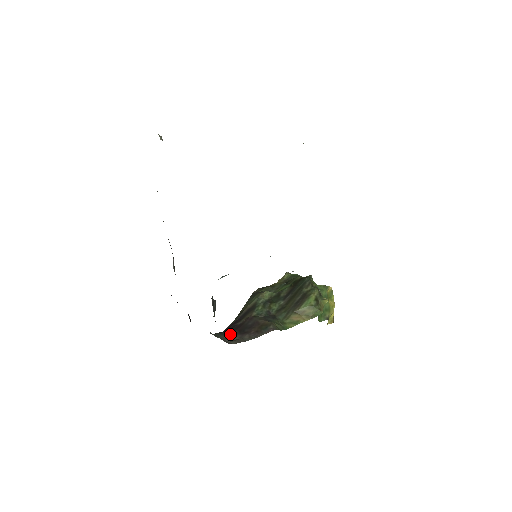
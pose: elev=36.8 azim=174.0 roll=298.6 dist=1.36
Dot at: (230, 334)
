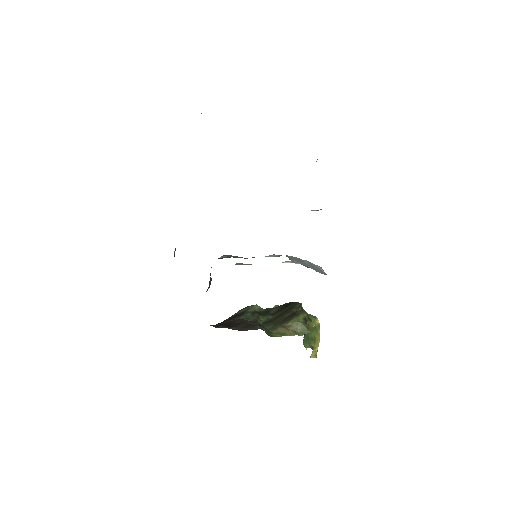
Dot at: occluded
